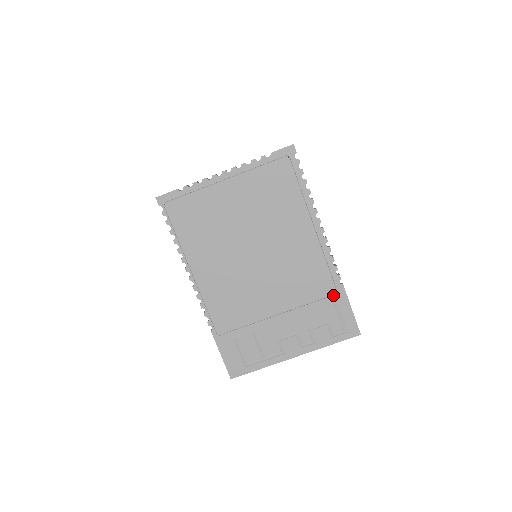
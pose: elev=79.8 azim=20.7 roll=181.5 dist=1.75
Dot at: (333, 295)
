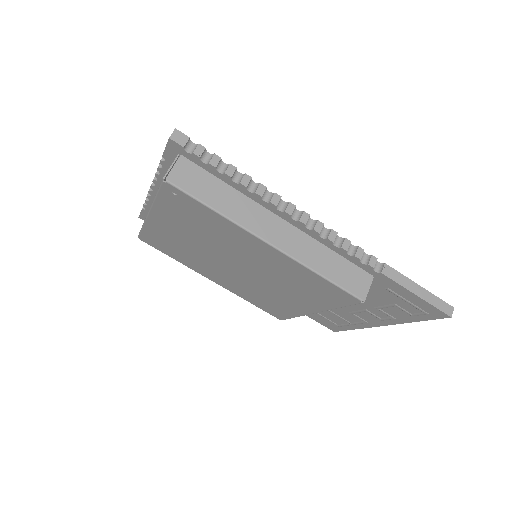
Dot at: (377, 282)
